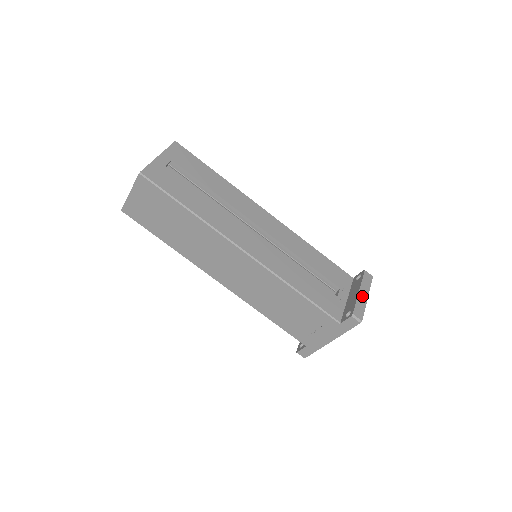
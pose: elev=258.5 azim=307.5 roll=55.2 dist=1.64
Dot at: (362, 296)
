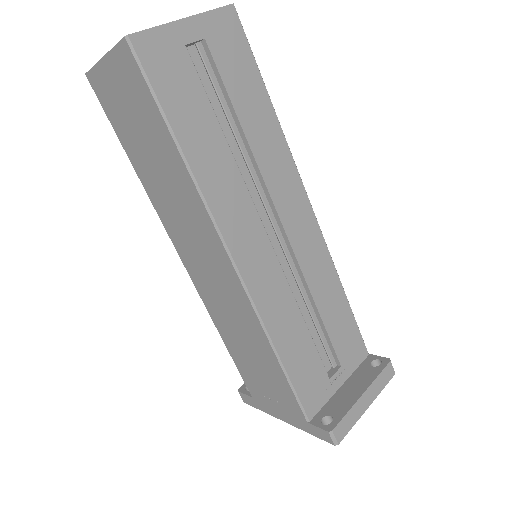
Dot at: (362, 403)
